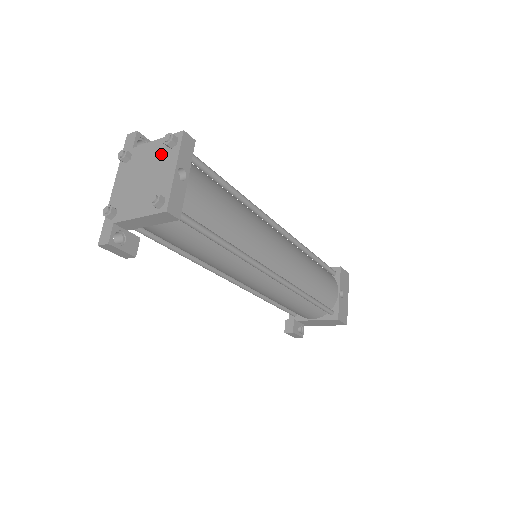
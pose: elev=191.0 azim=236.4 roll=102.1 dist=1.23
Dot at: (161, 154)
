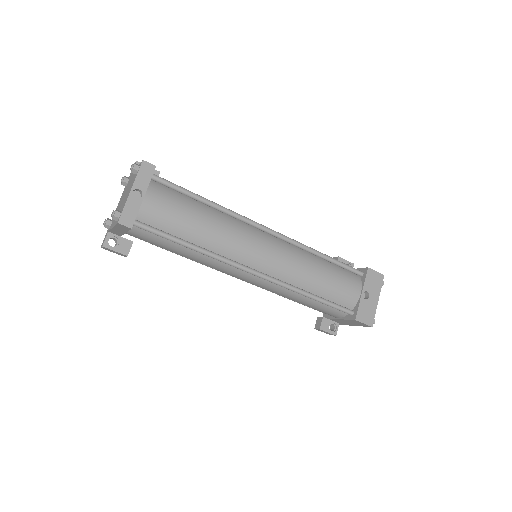
Dot at: (133, 179)
